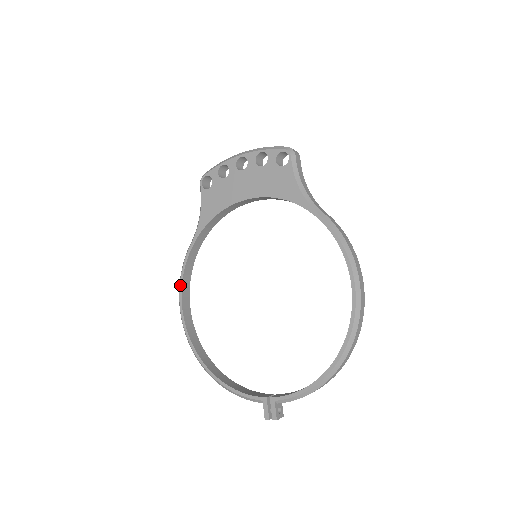
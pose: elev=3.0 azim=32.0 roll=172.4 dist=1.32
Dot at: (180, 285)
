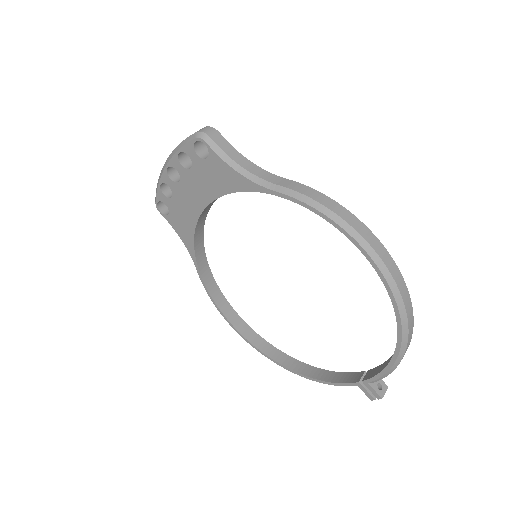
Dot at: (217, 309)
